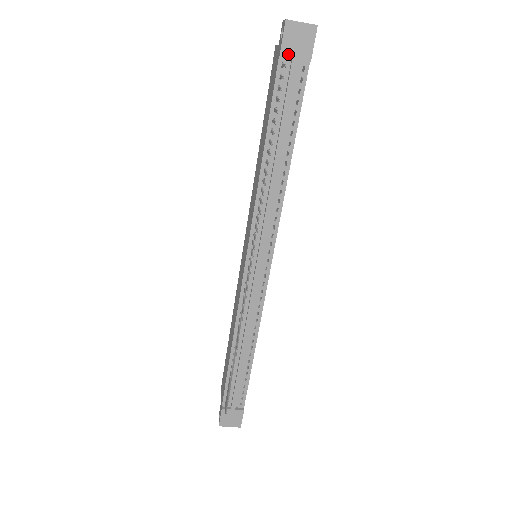
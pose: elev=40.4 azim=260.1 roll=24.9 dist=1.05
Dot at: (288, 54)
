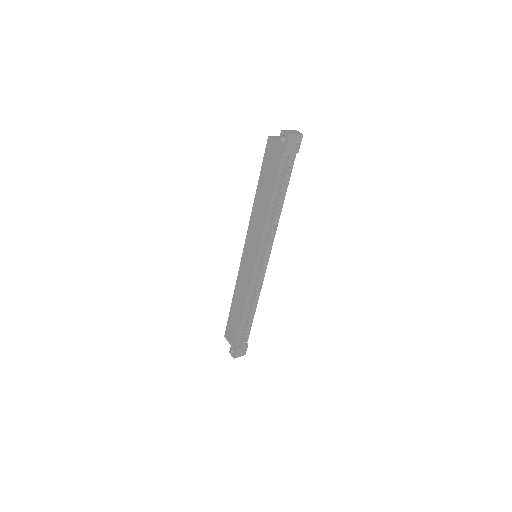
Dot at: (288, 151)
